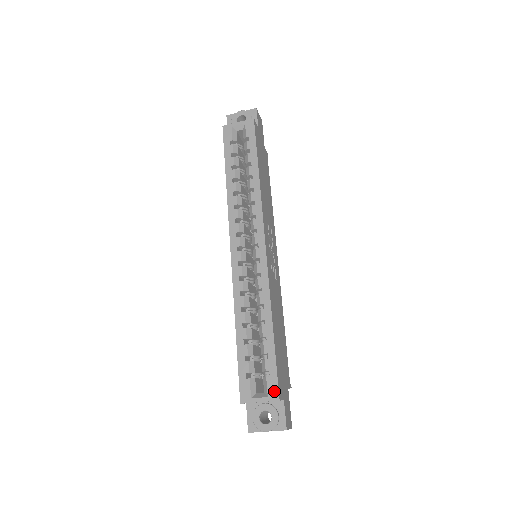
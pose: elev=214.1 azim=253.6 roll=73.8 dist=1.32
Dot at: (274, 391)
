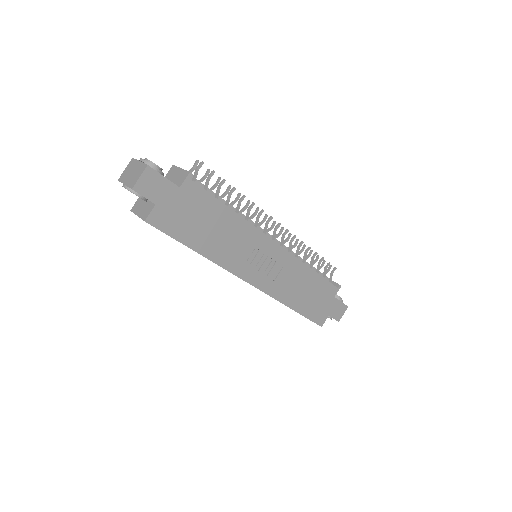
Dot at: occluded
